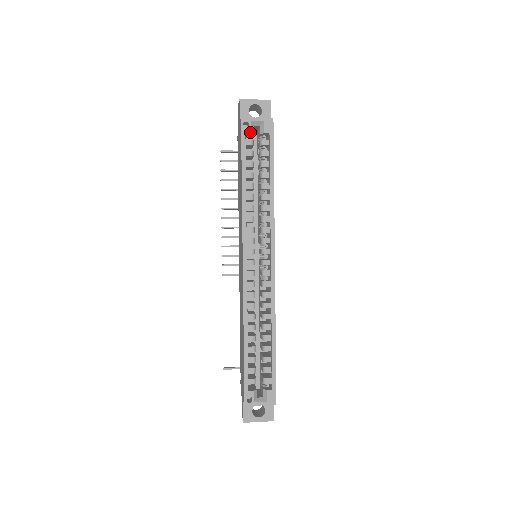
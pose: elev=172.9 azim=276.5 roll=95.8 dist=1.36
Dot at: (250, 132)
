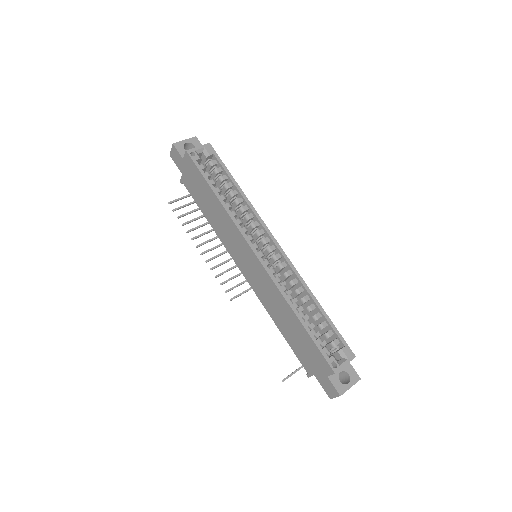
Dot at: (199, 158)
